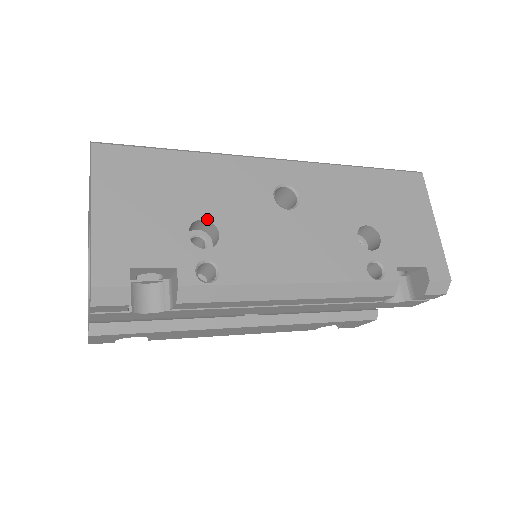
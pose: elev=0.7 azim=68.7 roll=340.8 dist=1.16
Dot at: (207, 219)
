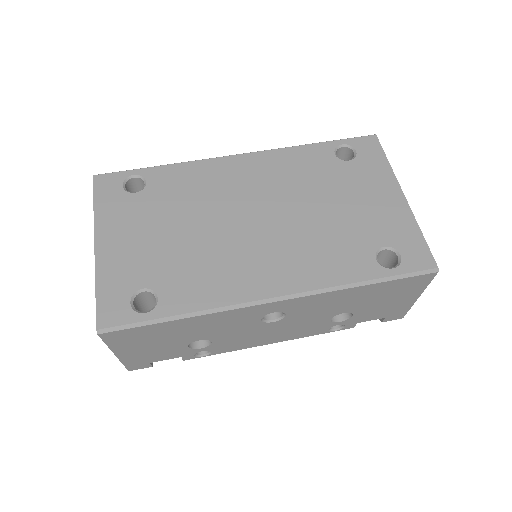
Dot at: occluded
